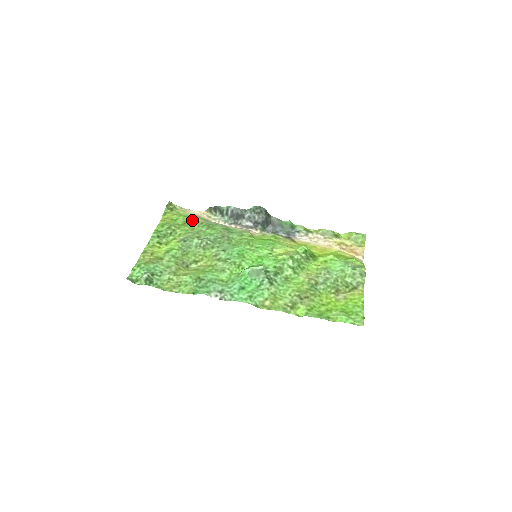
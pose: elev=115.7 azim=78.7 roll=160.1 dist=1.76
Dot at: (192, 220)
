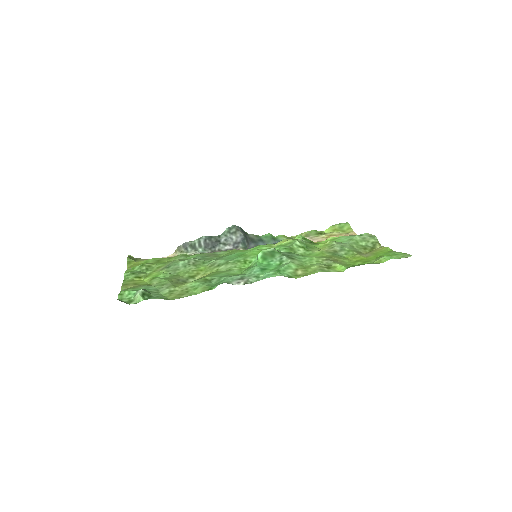
Dot at: (164, 258)
